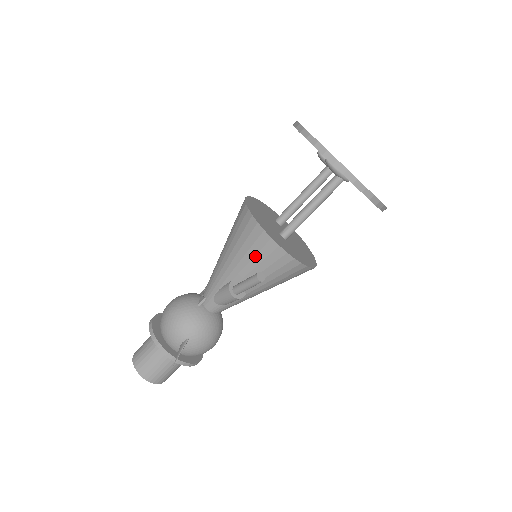
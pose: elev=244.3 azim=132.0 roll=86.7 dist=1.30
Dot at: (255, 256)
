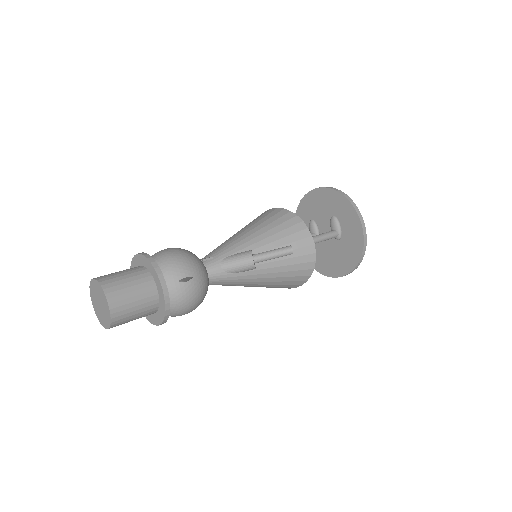
Dot at: (286, 237)
